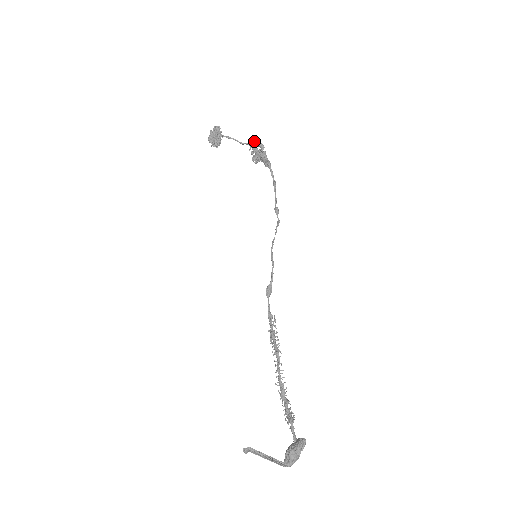
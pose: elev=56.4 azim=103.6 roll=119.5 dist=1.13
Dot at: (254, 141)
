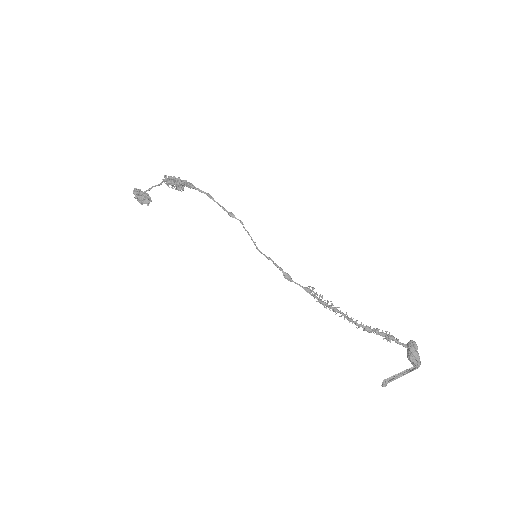
Dot at: (164, 180)
